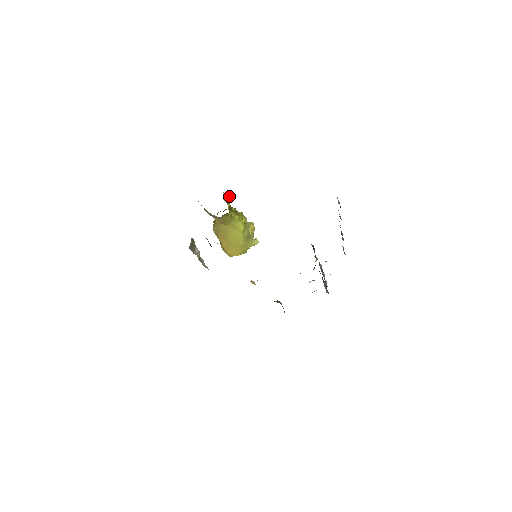
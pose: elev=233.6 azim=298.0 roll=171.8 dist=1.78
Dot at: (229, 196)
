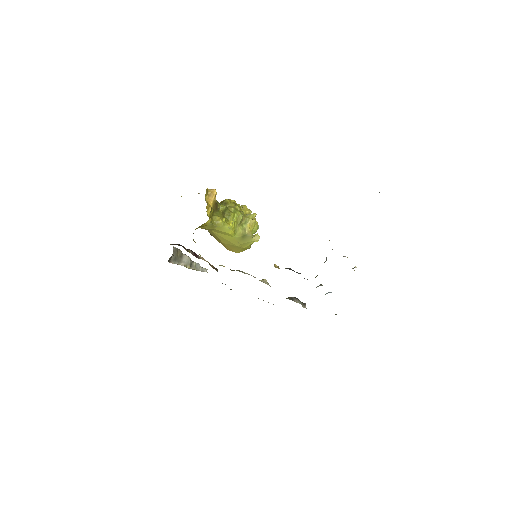
Dot at: (215, 193)
